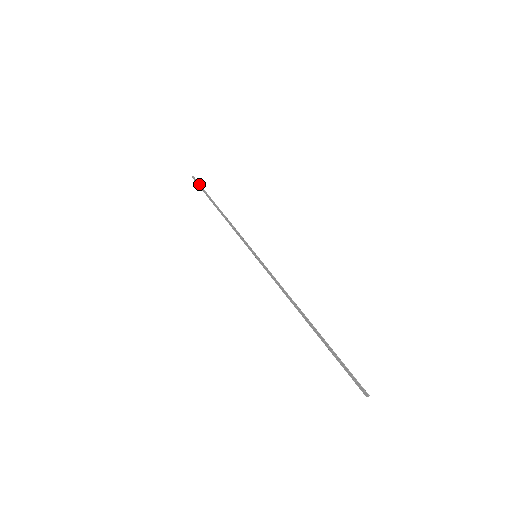
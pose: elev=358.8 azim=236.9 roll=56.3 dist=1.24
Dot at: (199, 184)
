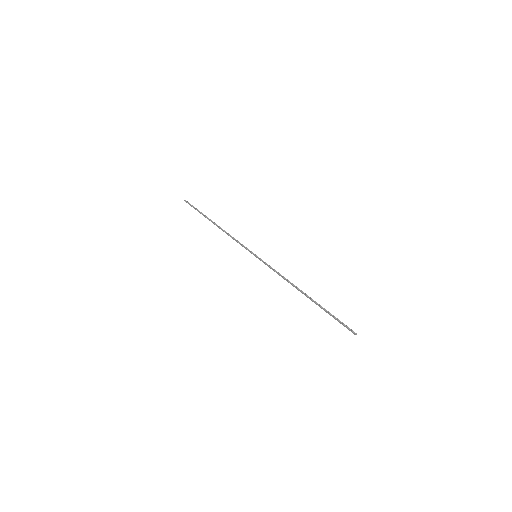
Dot at: (193, 206)
